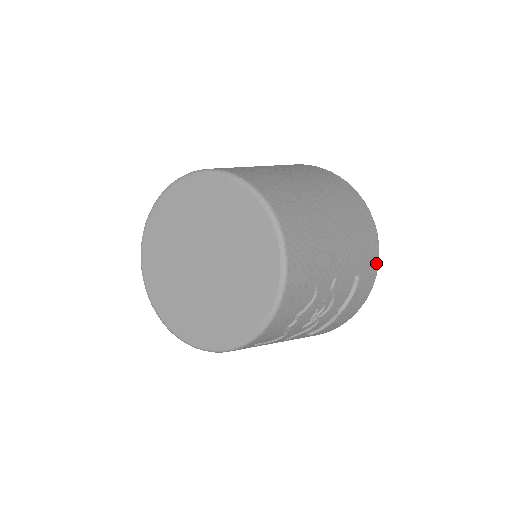
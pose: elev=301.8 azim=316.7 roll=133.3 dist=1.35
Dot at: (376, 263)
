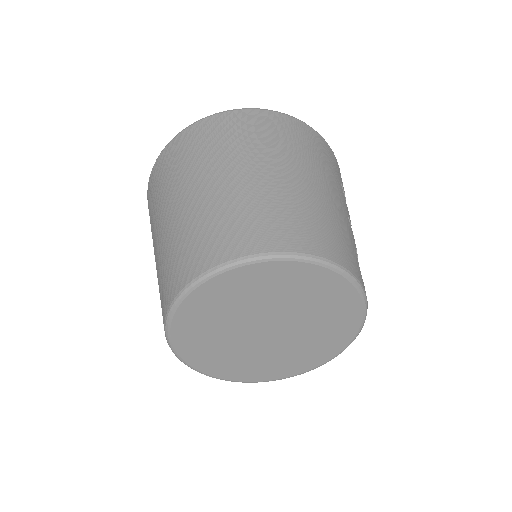
Dot at: (332, 153)
